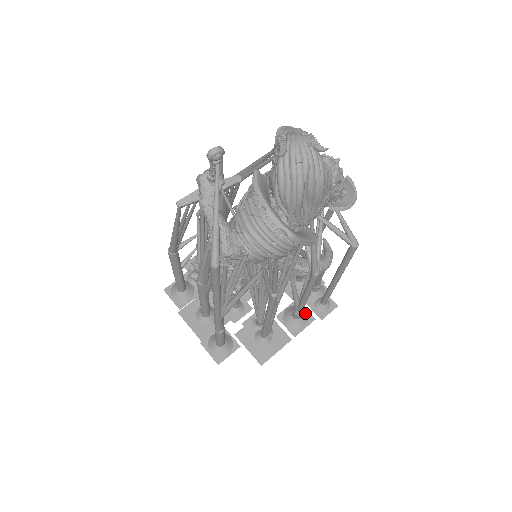
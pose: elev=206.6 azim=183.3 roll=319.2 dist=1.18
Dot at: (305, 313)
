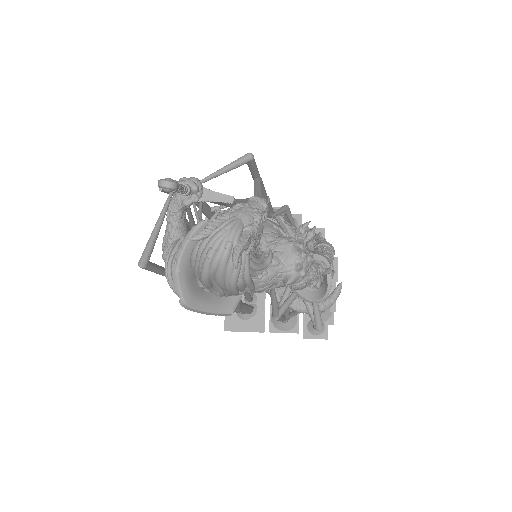
Dot at: (294, 322)
